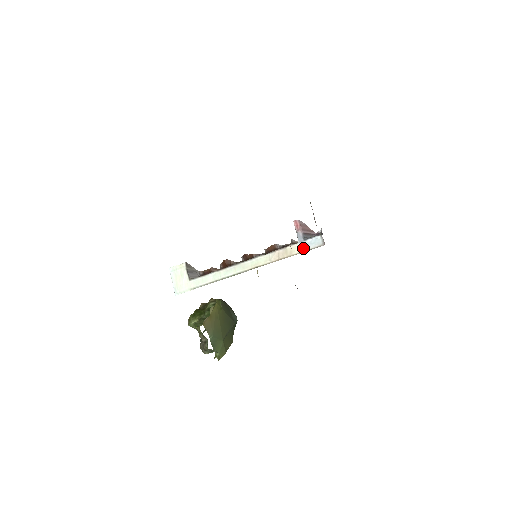
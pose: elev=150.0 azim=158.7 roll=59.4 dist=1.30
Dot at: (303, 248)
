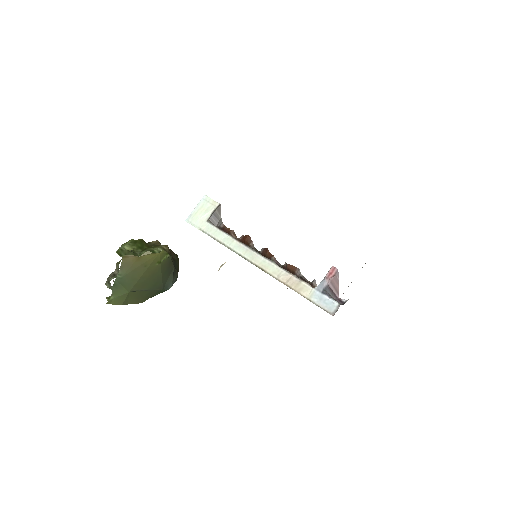
Dot at: (314, 297)
